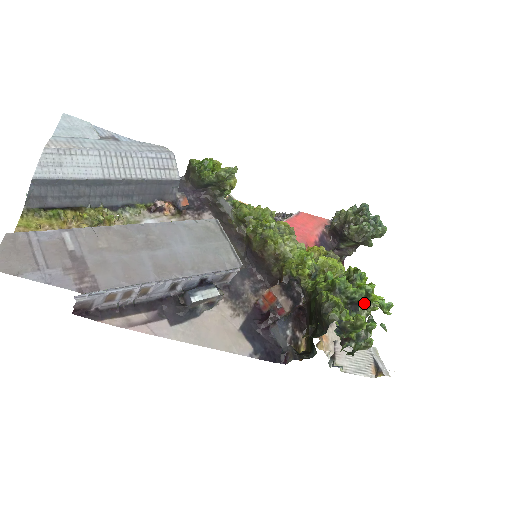
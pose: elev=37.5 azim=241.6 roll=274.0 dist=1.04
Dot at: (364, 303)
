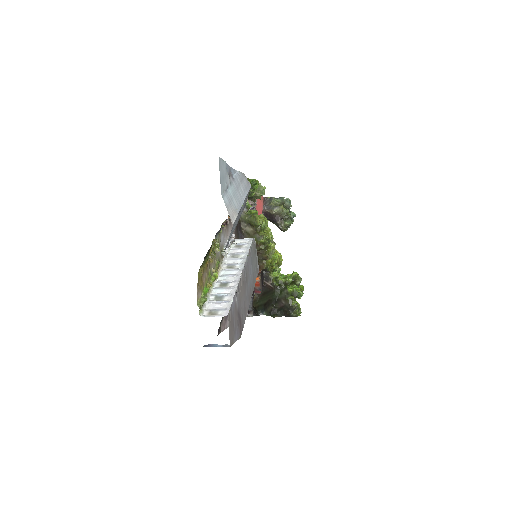
Dot at: occluded
